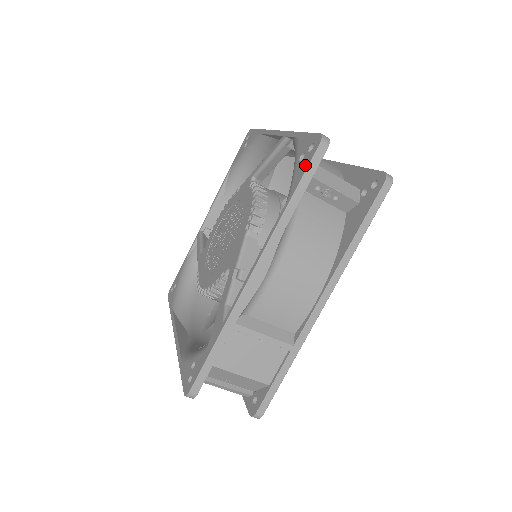
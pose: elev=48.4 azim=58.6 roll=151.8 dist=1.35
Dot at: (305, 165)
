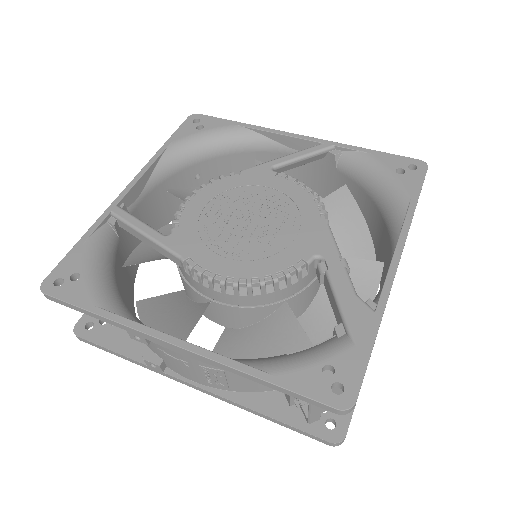
Dot at: (418, 179)
